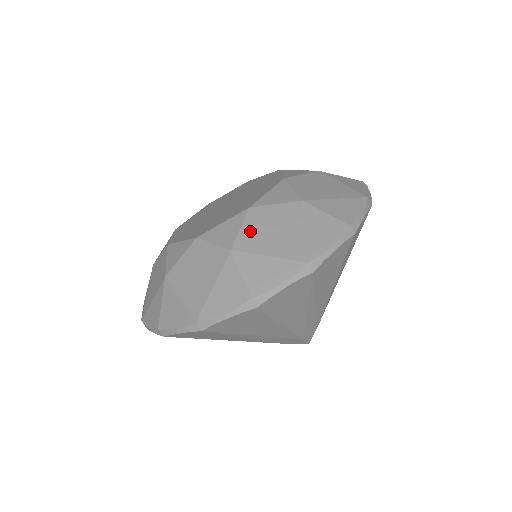
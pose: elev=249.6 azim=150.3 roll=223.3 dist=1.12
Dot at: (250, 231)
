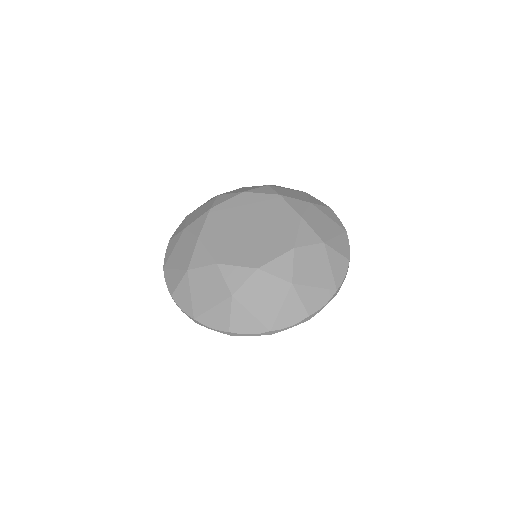
Dot at: (250, 288)
